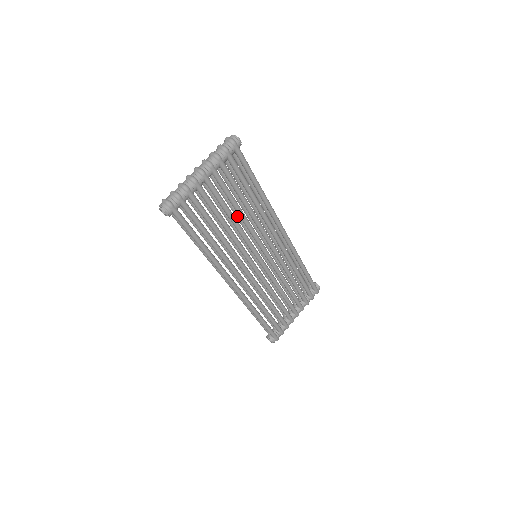
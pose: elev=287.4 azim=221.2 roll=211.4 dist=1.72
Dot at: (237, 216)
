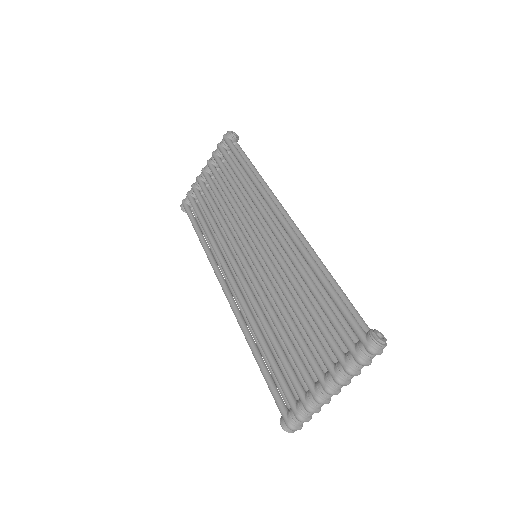
Dot at: occluded
